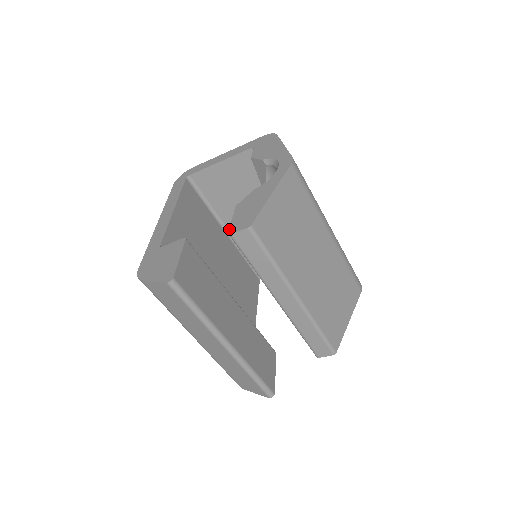
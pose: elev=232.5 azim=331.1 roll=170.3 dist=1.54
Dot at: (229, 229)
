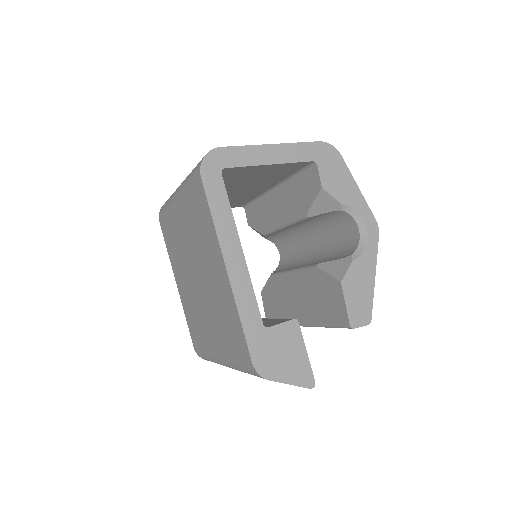
Dot at: (350, 321)
